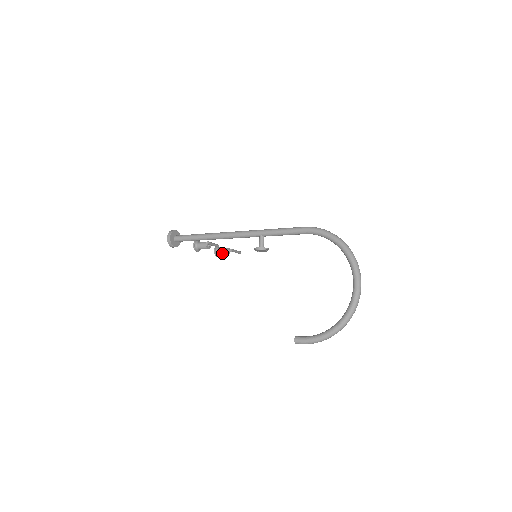
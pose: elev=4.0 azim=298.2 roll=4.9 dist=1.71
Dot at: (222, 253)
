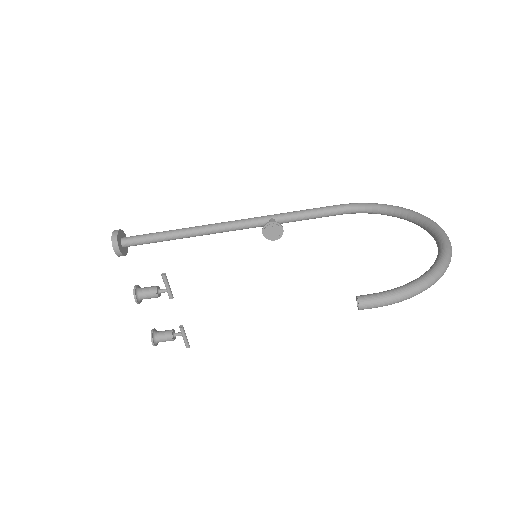
Dot at: (163, 335)
